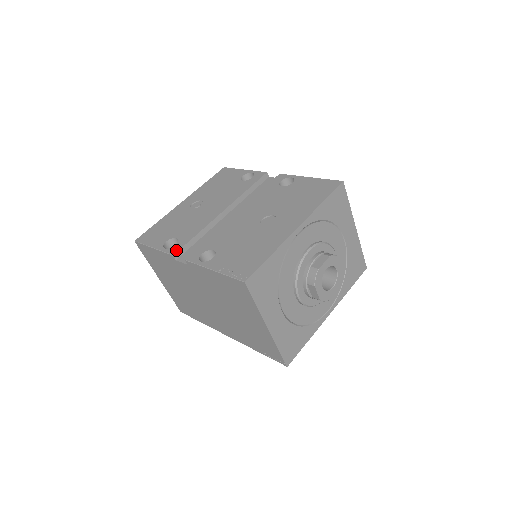
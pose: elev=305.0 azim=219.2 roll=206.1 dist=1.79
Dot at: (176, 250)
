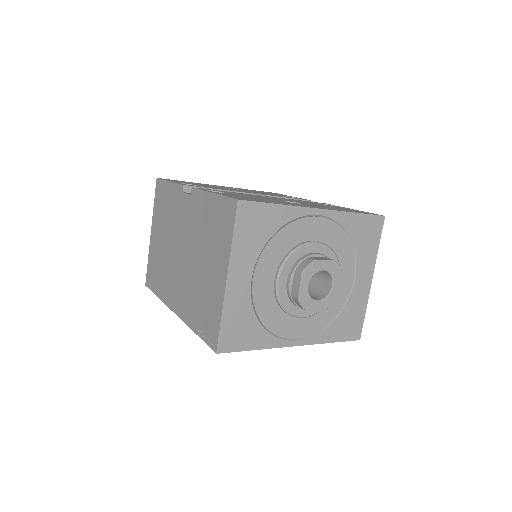
Dot at: (189, 185)
